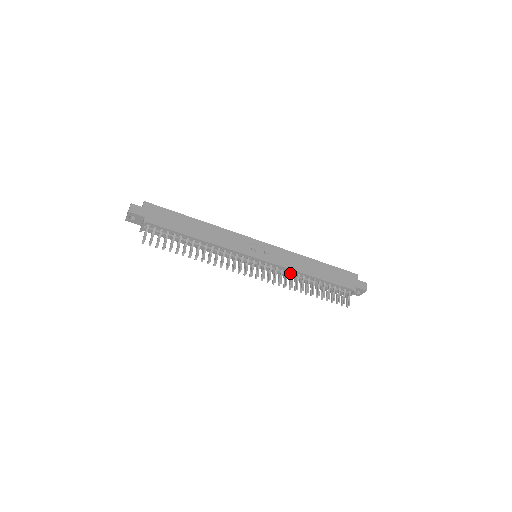
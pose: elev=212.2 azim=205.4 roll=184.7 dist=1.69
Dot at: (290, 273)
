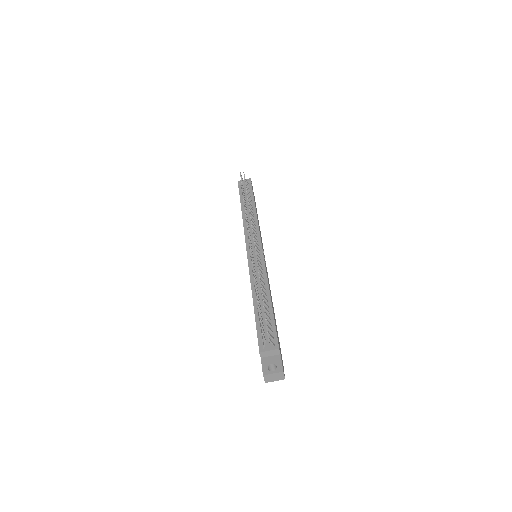
Dot at: occluded
